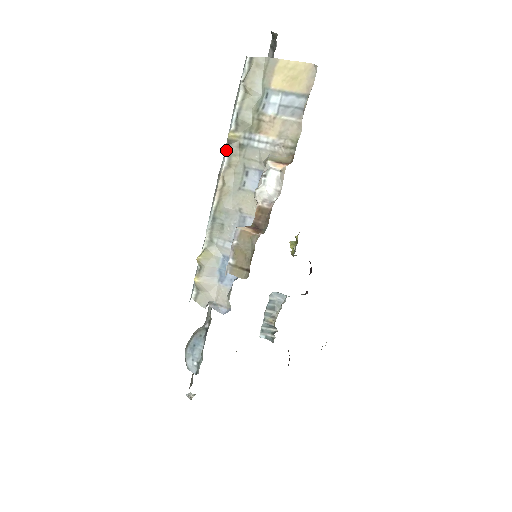
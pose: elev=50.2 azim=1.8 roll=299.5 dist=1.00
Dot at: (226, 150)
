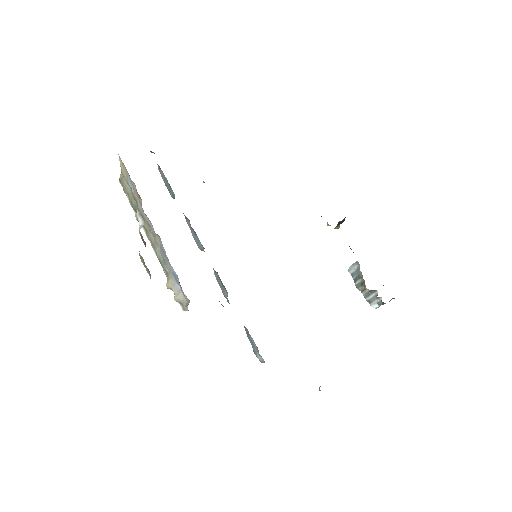
Dot at: occluded
